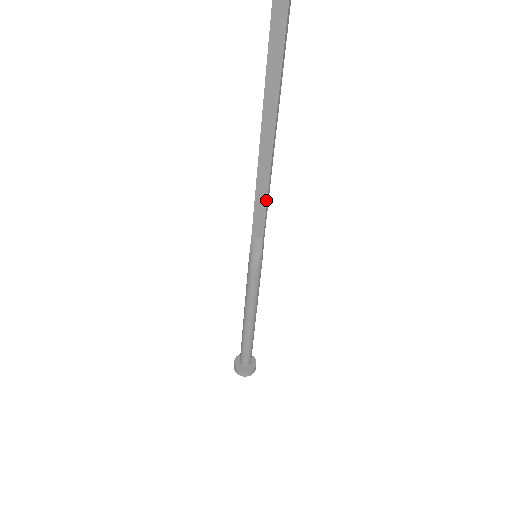
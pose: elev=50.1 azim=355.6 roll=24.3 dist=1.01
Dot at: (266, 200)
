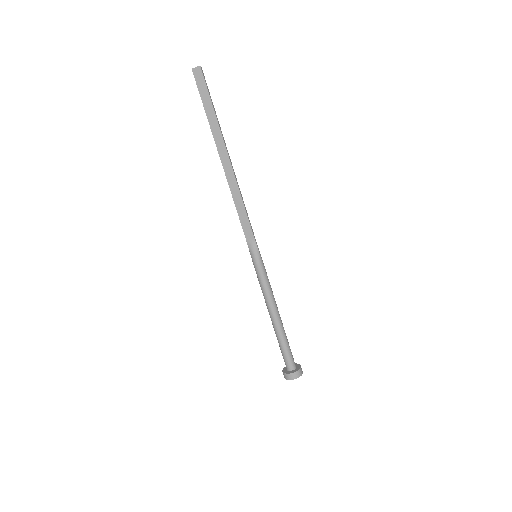
Dot at: (244, 207)
